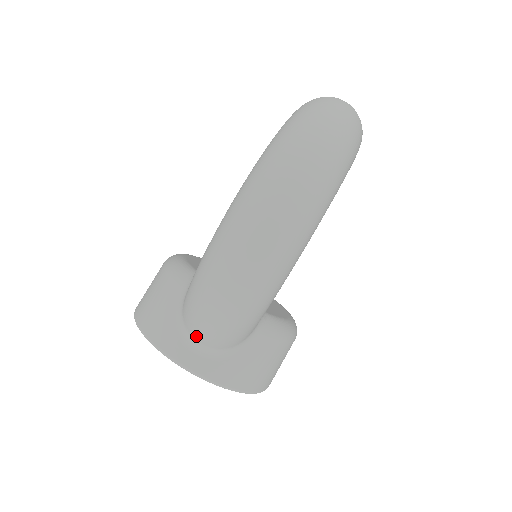
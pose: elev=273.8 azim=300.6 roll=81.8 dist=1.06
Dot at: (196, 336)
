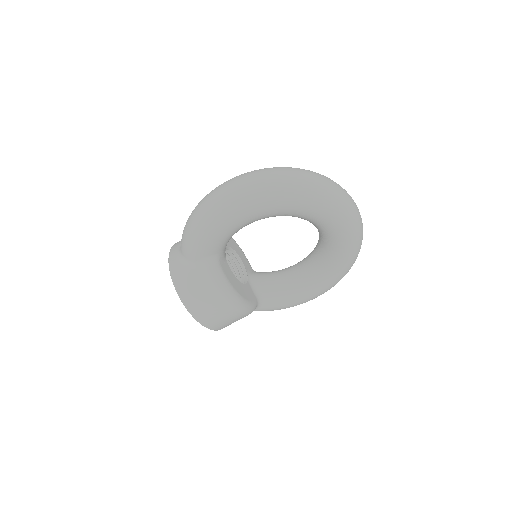
Dot at: occluded
